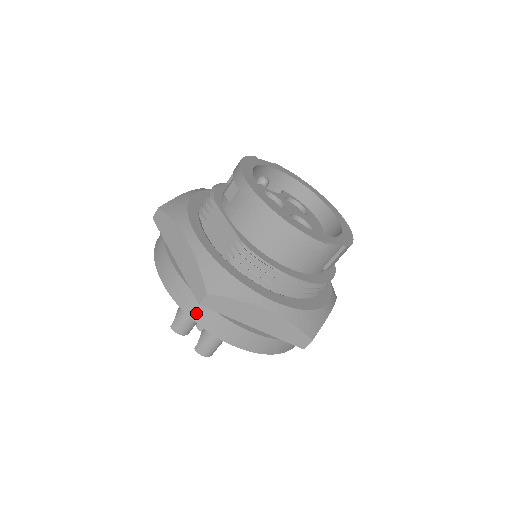
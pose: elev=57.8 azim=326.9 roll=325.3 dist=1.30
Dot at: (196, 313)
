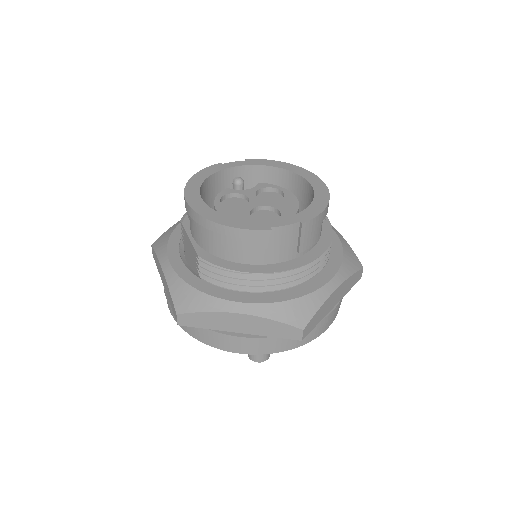
Dot at: (192, 331)
